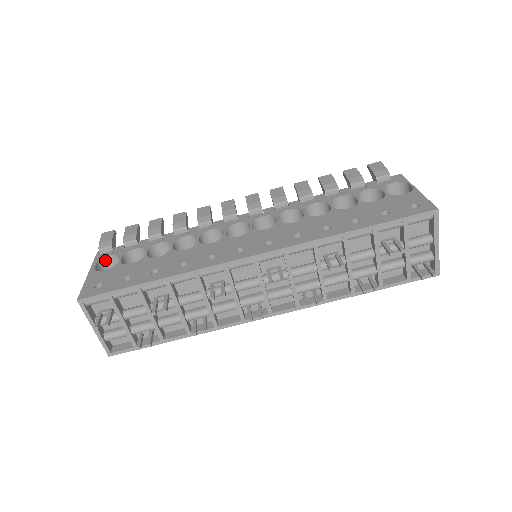
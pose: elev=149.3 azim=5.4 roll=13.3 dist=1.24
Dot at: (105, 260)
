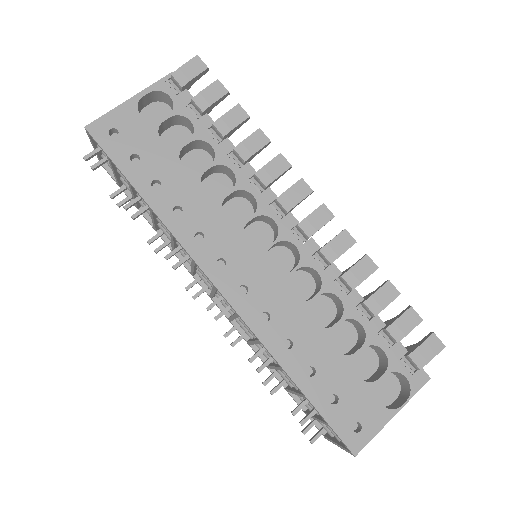
Dot at: (164, 94)
